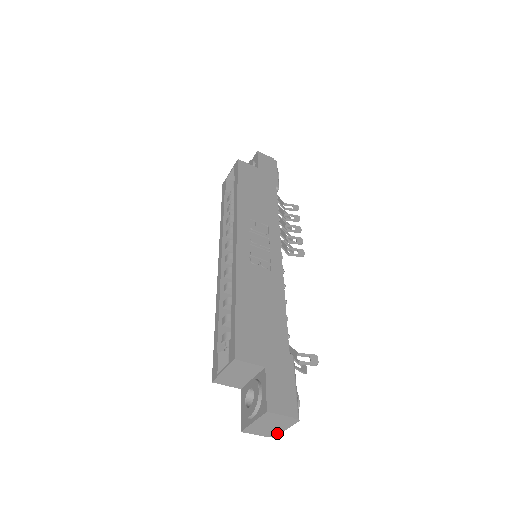
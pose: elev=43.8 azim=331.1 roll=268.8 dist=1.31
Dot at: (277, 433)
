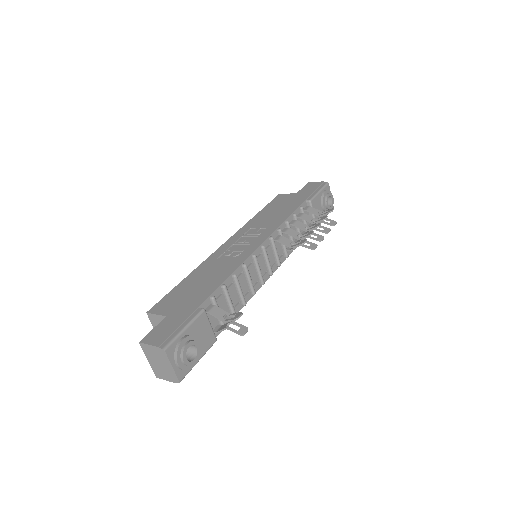
Dot at: (175, 375)
